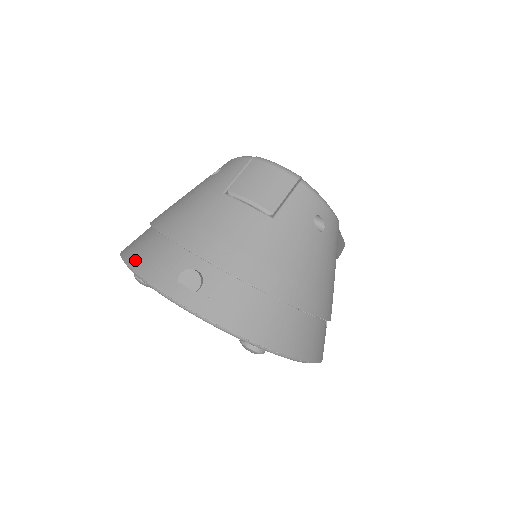
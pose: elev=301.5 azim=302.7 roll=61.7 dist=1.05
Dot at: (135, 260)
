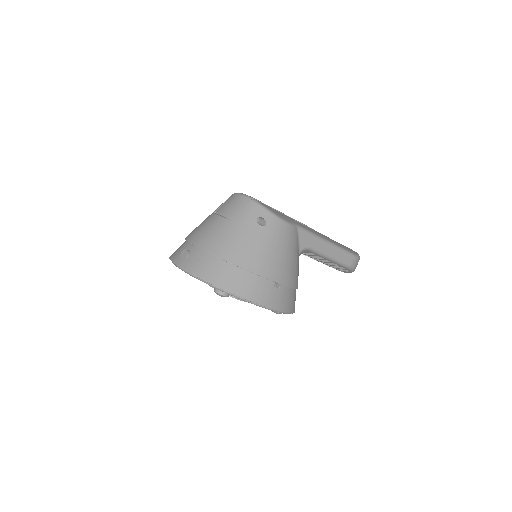
Dot at: occluded
